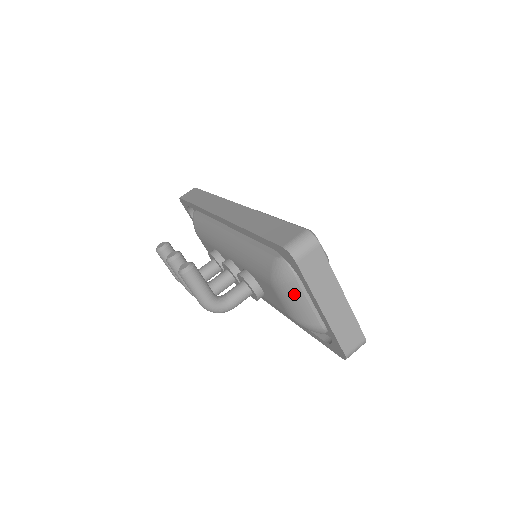
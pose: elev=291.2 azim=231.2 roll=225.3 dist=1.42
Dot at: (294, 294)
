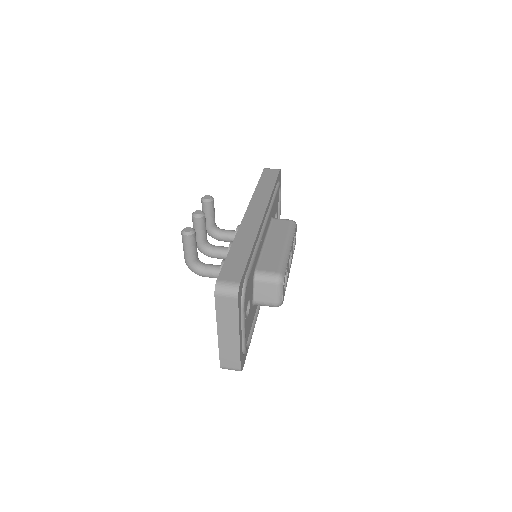
Dot at: occluded
